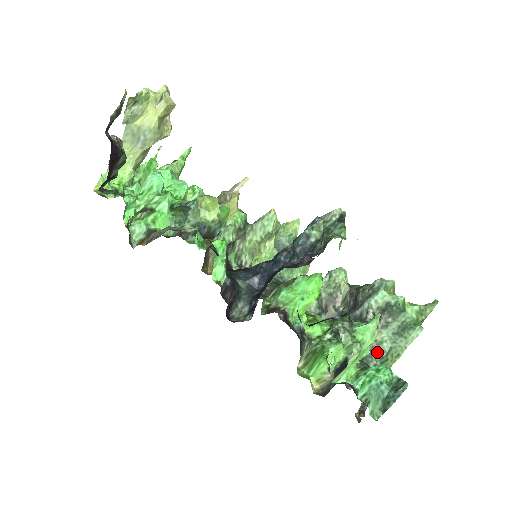
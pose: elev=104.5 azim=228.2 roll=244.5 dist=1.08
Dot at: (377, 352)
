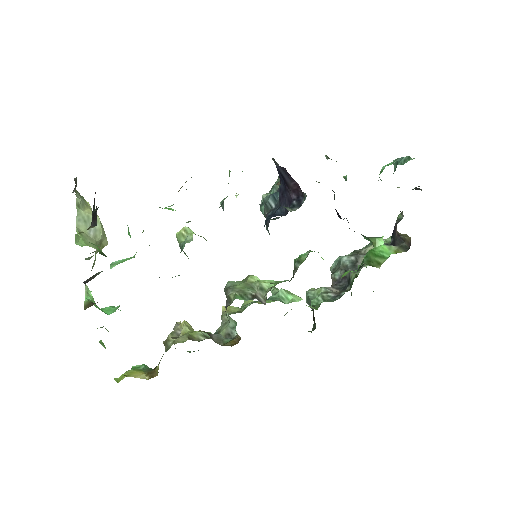
Dot at: occluded
